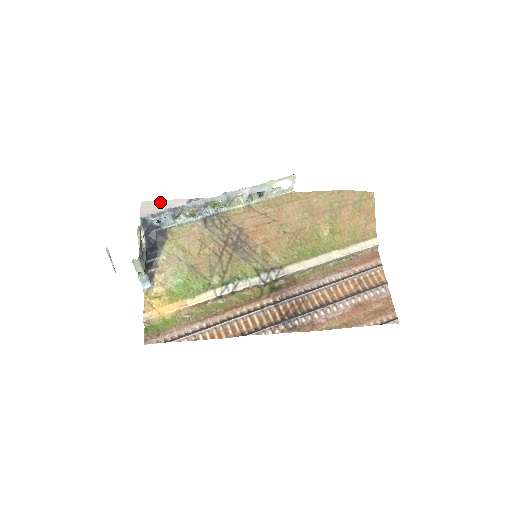
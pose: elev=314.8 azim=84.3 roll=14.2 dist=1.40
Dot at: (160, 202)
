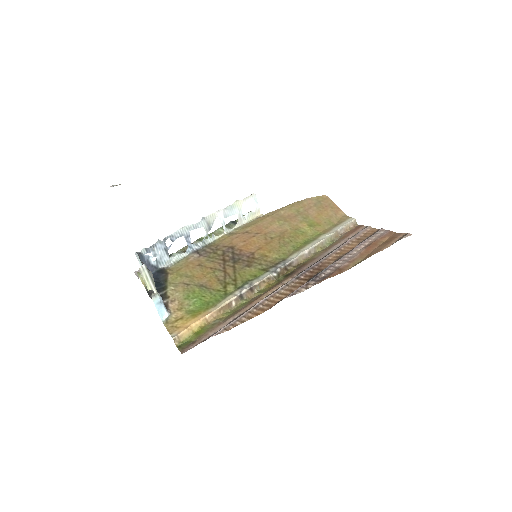
Dot at: occluded
